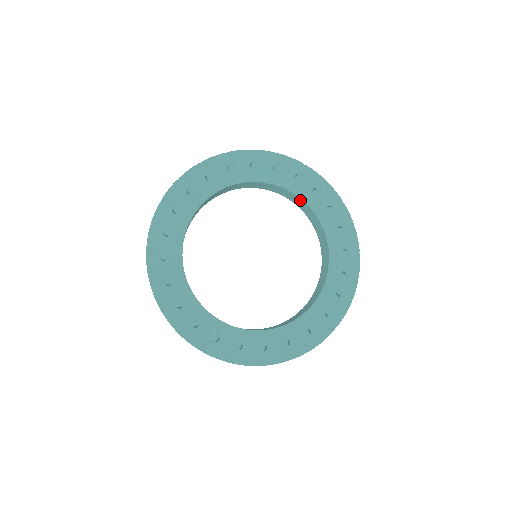
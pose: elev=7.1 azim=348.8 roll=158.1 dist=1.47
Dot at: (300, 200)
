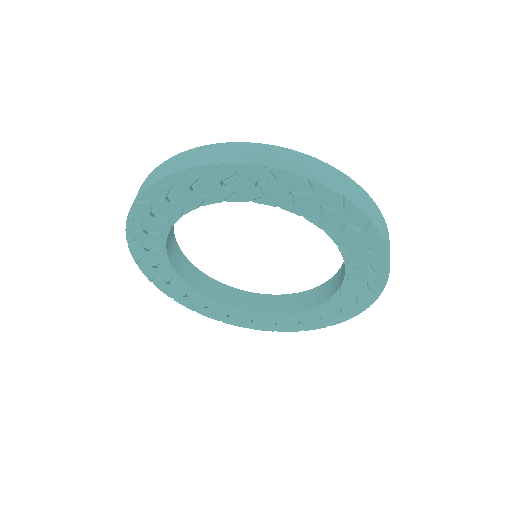
Dot at: (252, 198)
